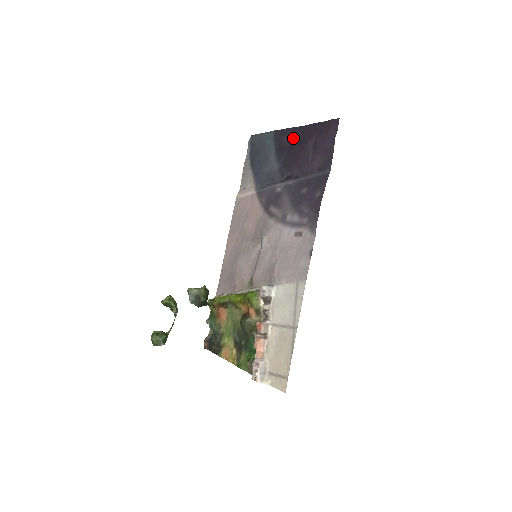
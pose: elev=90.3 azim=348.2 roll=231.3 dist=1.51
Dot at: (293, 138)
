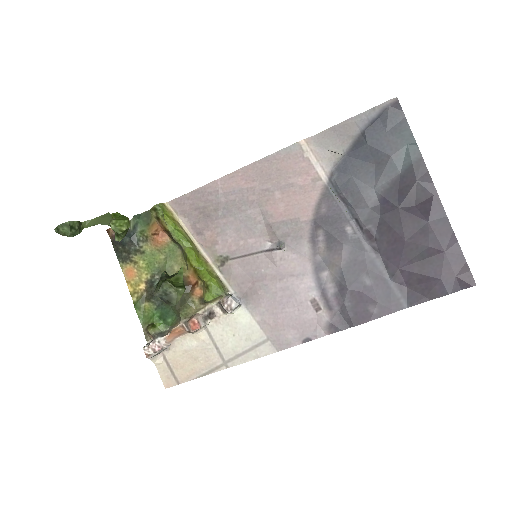
Dot at: (424, 207)
